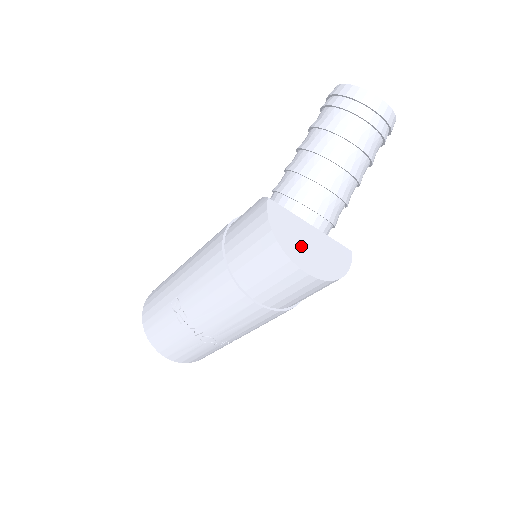
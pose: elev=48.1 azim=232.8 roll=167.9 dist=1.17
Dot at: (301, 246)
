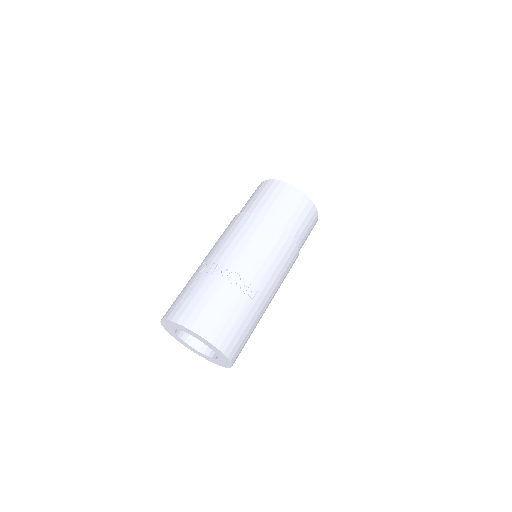
Dot at: occluded
